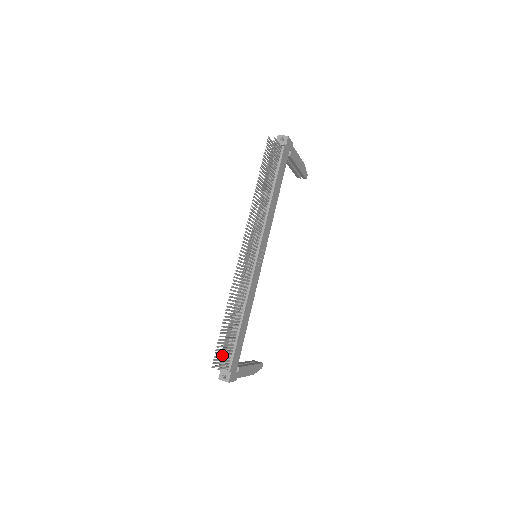
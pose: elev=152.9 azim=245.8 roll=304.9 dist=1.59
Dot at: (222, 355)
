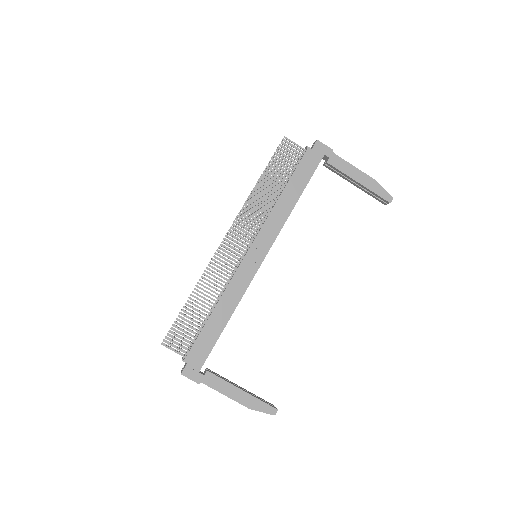
Dot at: (171, 332)
